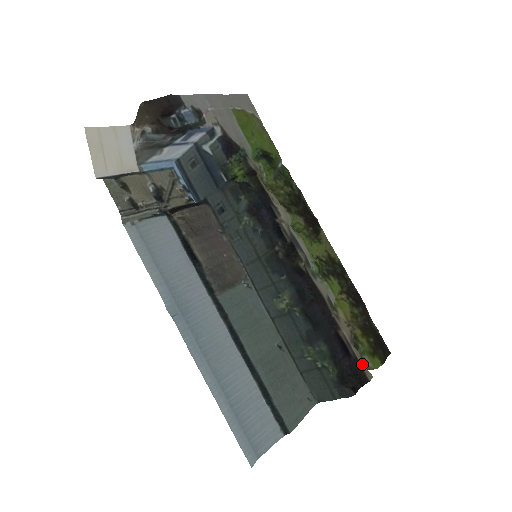
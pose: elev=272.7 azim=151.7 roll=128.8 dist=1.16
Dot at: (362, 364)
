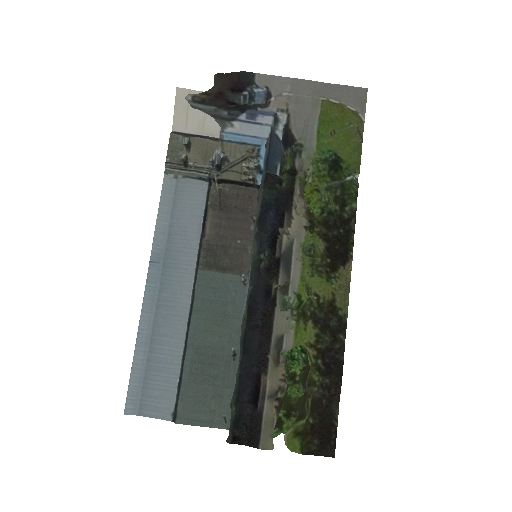
Dot at: (265, 426)
